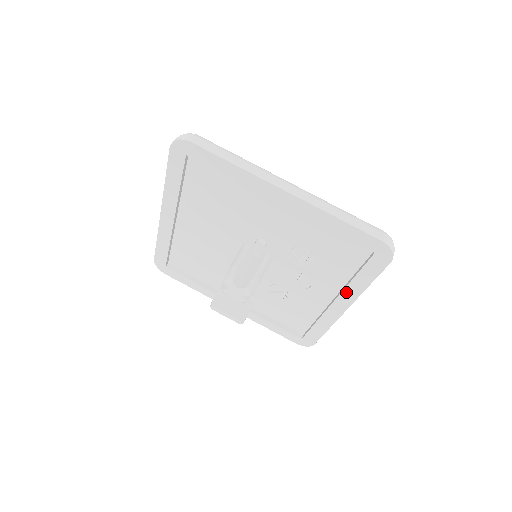
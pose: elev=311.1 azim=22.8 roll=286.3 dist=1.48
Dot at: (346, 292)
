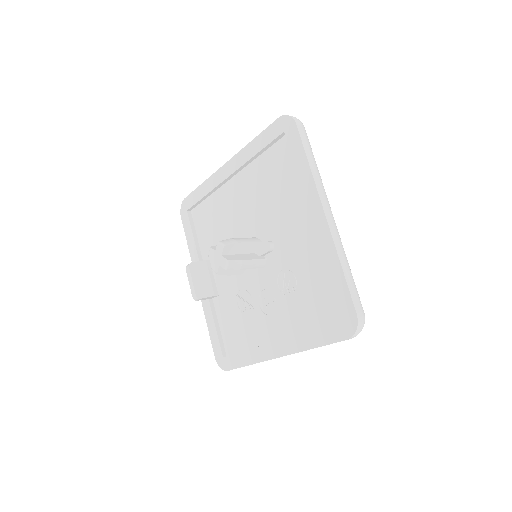
Dot at: (292, 340)
